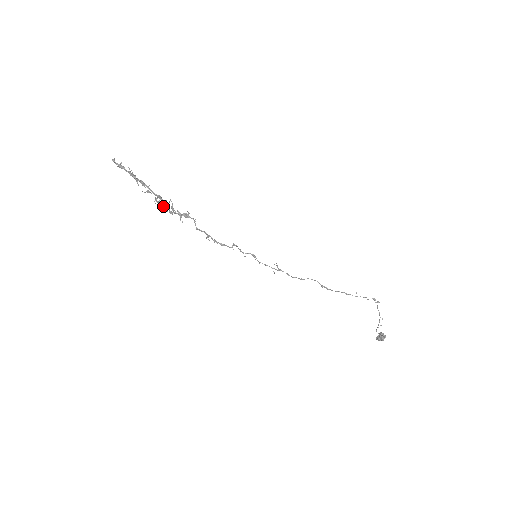
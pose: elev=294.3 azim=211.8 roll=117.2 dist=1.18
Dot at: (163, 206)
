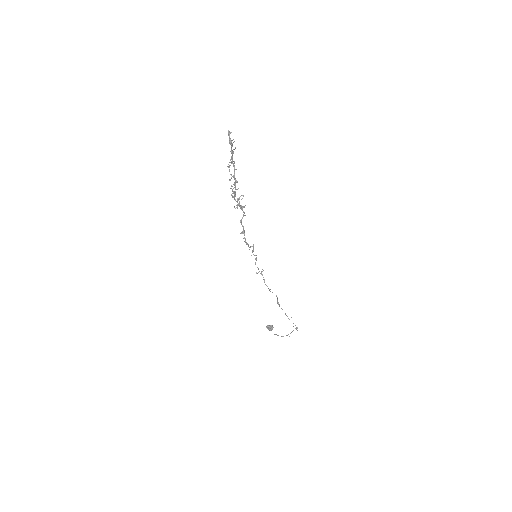
Dot at: (234, 192)
